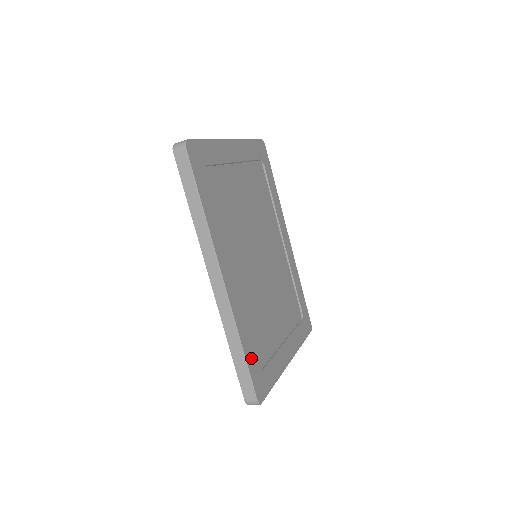
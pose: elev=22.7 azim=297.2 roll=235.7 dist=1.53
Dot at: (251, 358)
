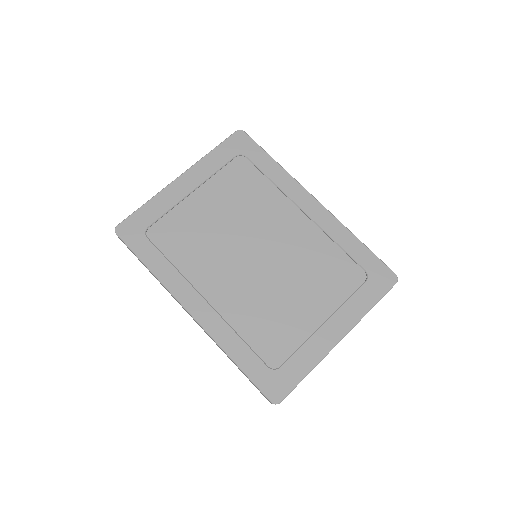
Dot at: (252, 365)
